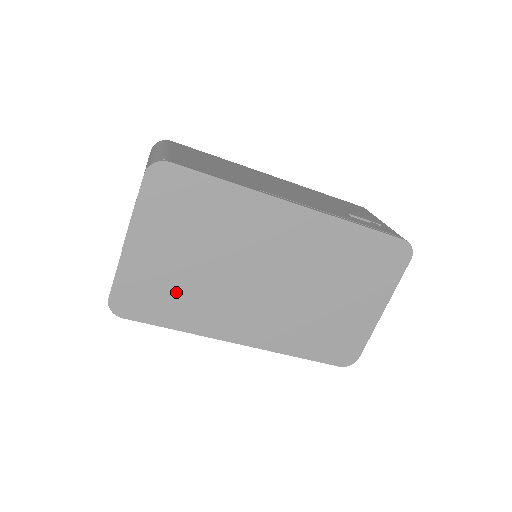
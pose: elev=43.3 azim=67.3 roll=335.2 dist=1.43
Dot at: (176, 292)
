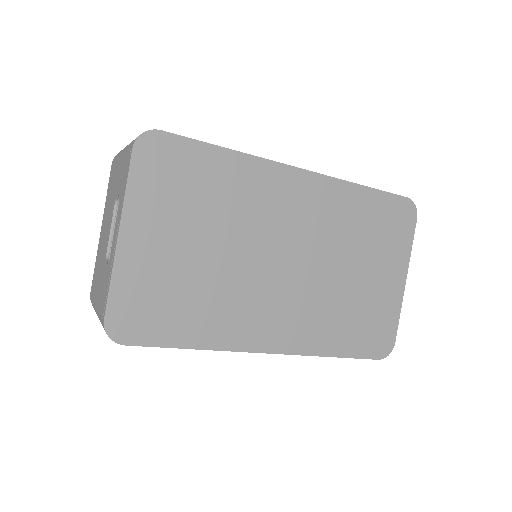
Dot at: (188, 296)
